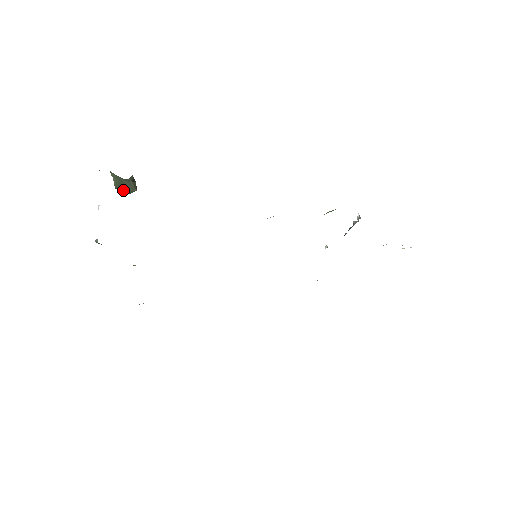
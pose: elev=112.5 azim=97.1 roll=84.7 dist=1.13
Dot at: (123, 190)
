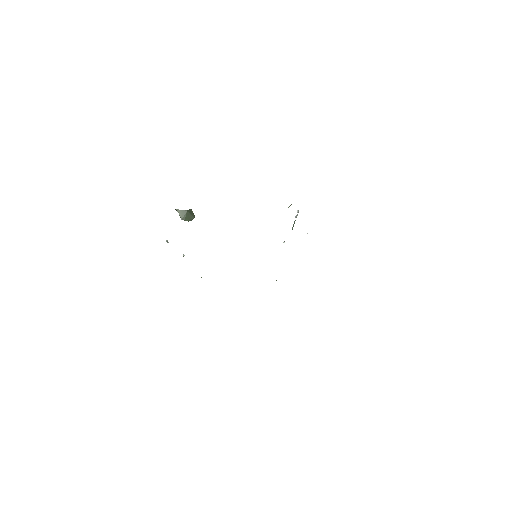
Dot at: (188, 219)
